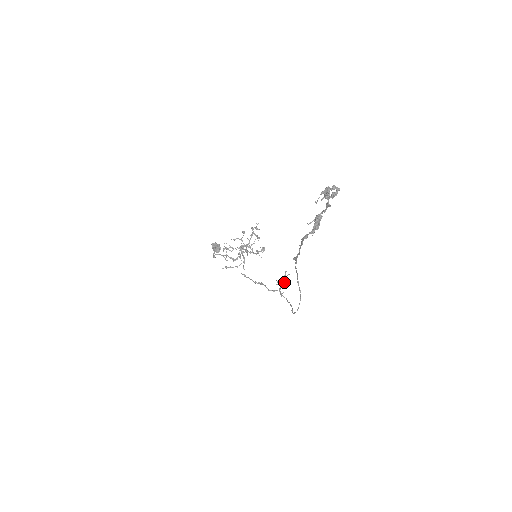
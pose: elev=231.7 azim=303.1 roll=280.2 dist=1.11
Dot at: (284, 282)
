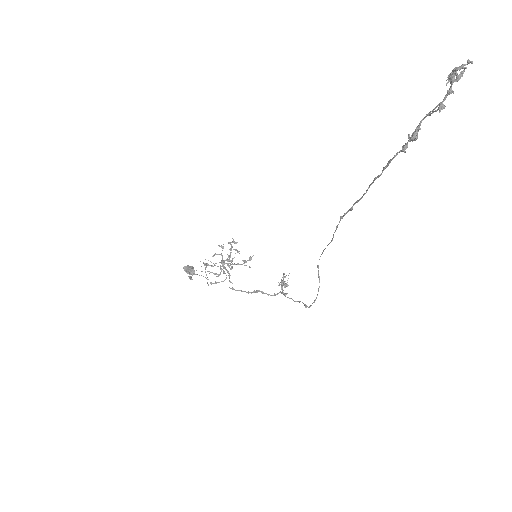
Dot at: occluded
